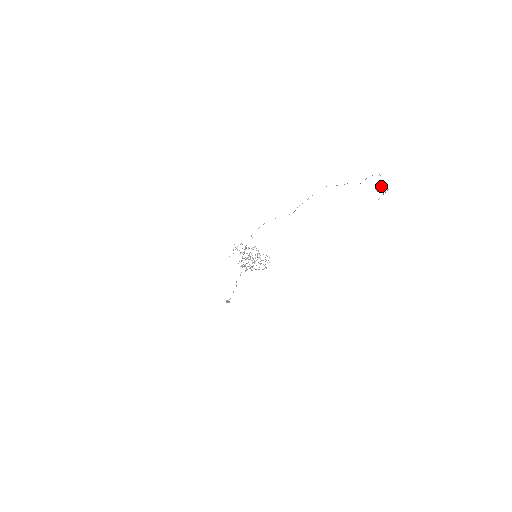
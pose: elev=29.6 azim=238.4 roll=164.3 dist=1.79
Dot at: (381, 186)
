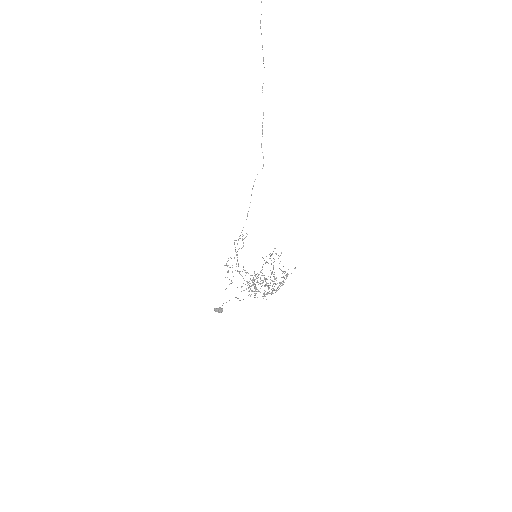
Dot at: out of frame
